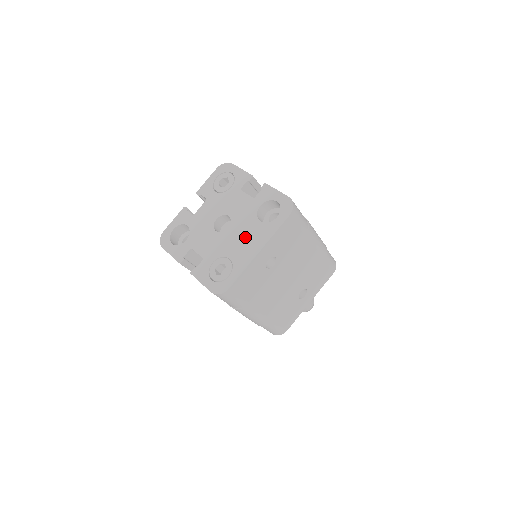
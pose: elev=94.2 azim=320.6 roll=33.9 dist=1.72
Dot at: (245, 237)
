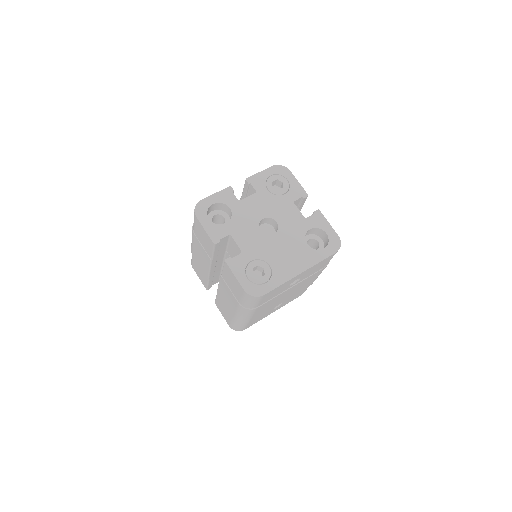
Dot at: (290, 252)
